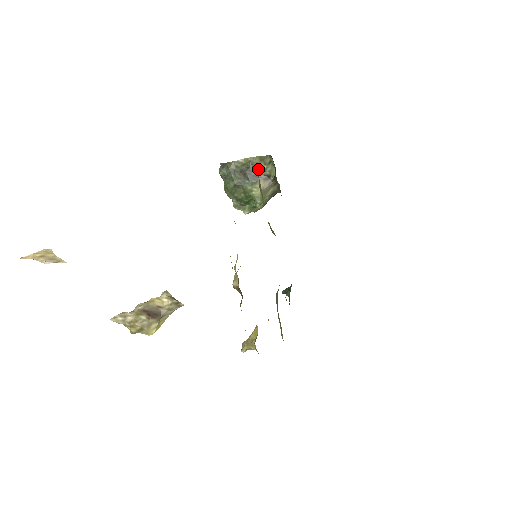
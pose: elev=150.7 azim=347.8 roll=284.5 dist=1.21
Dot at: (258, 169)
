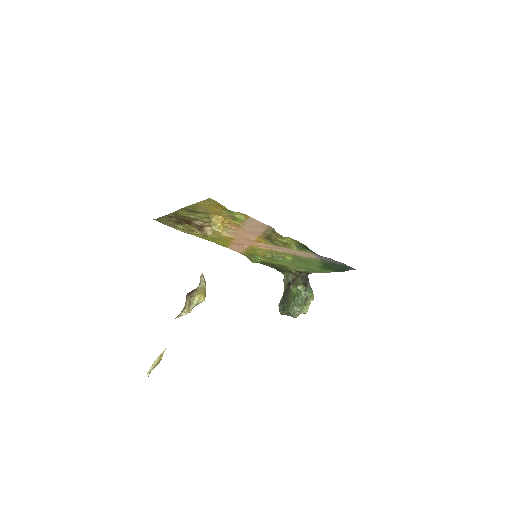
Dot at: (287, 285)
